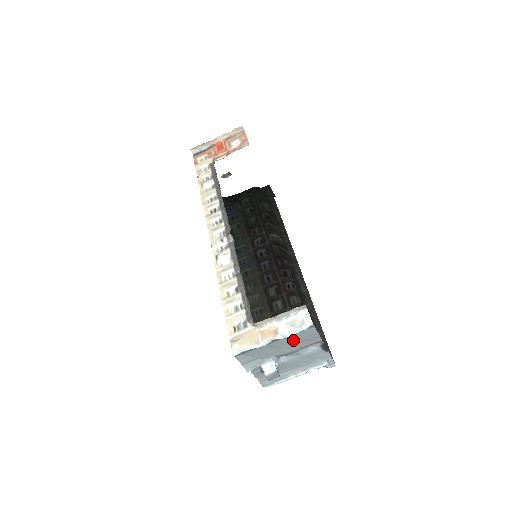
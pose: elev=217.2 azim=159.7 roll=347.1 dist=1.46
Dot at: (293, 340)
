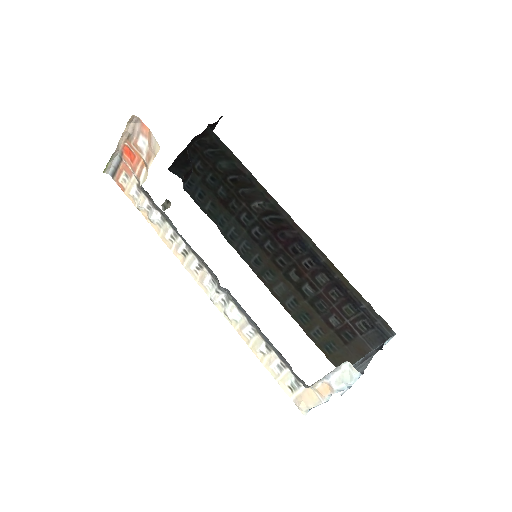
Dot at: occluded
